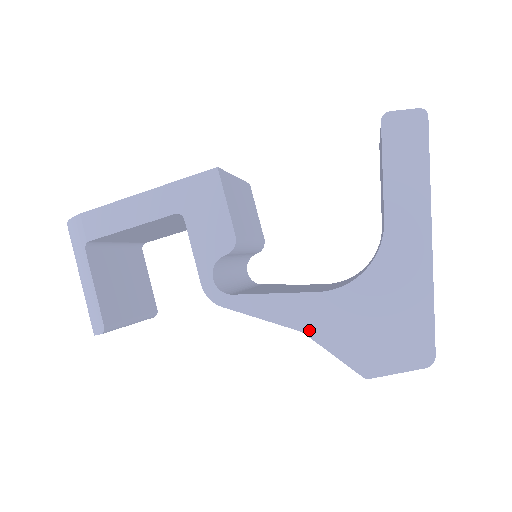
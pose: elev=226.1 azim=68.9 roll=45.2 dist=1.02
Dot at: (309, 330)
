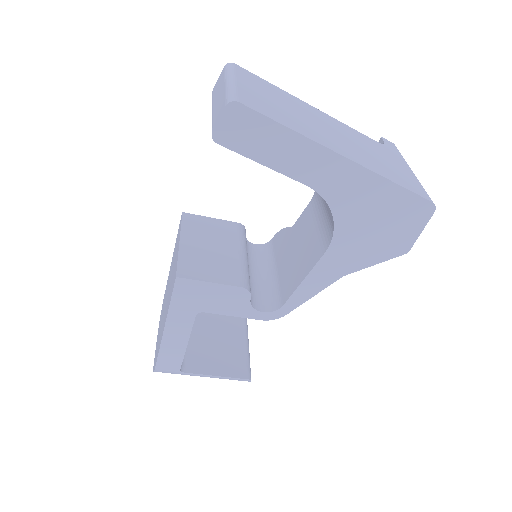
Dot at: (346, 272)
